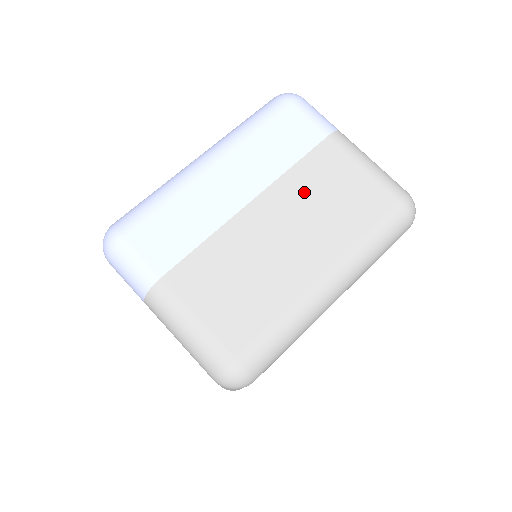
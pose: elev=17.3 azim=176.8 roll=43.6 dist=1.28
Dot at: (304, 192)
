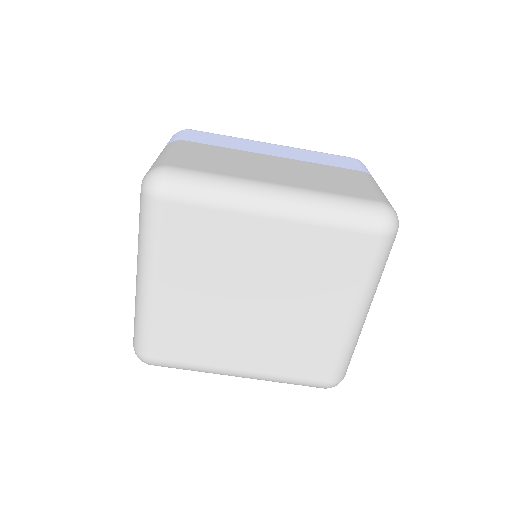
Dot at: (314, 170)
